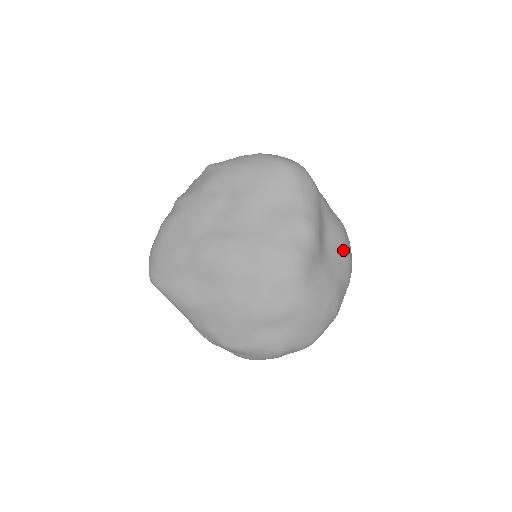
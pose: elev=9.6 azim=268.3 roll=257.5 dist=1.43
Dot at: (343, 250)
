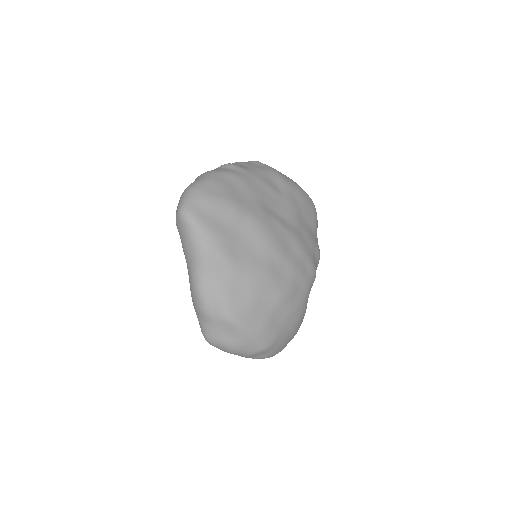
Dot at: occluded
